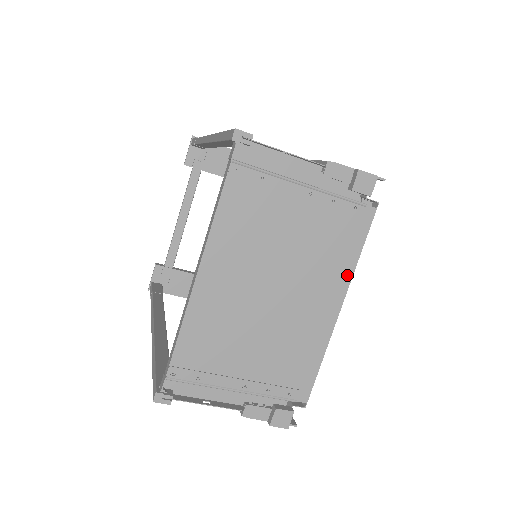
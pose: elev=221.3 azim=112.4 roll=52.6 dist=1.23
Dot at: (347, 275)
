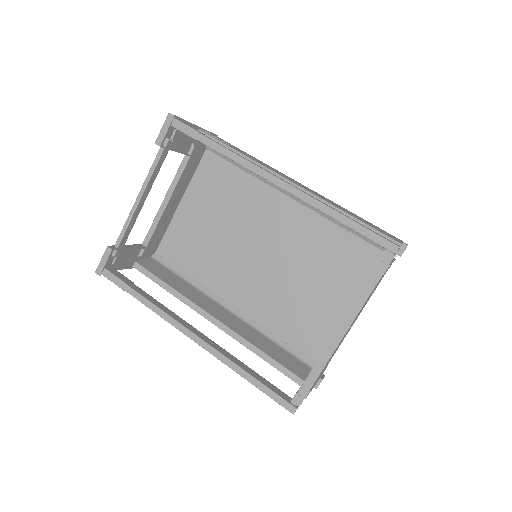
Dot at: occluded
